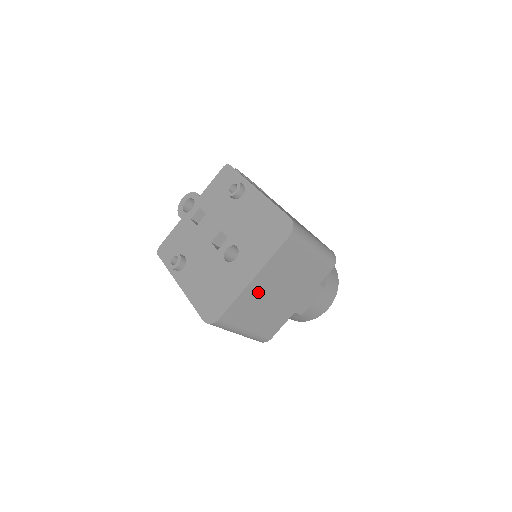
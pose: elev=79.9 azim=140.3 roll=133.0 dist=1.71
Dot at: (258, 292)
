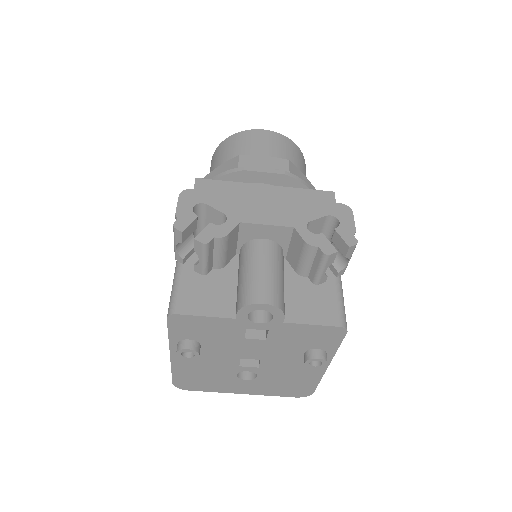
Dot at: occluded
